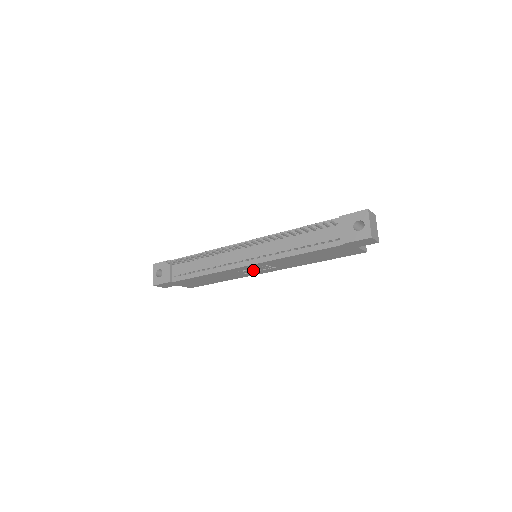
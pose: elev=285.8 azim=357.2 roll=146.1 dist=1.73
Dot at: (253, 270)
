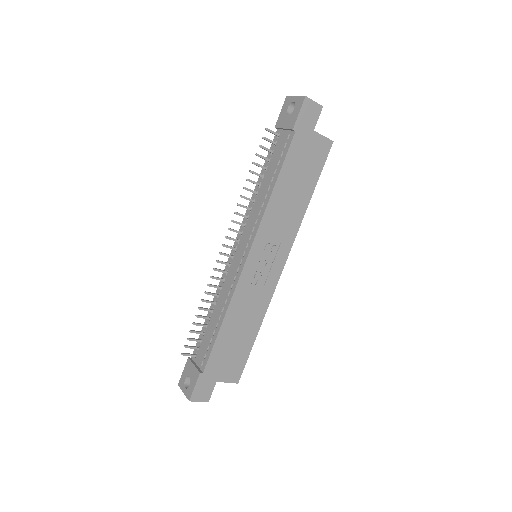
Dot at: (265, 271)
